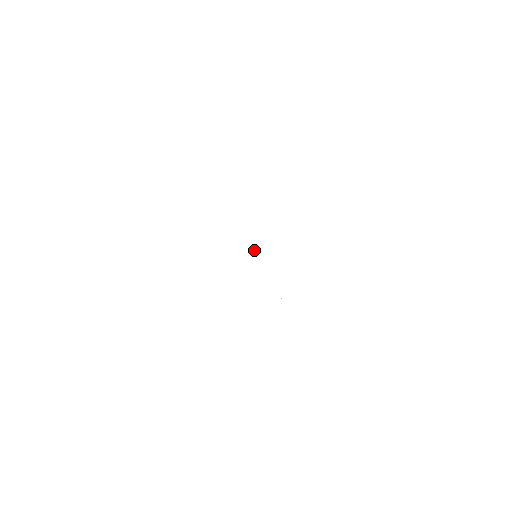
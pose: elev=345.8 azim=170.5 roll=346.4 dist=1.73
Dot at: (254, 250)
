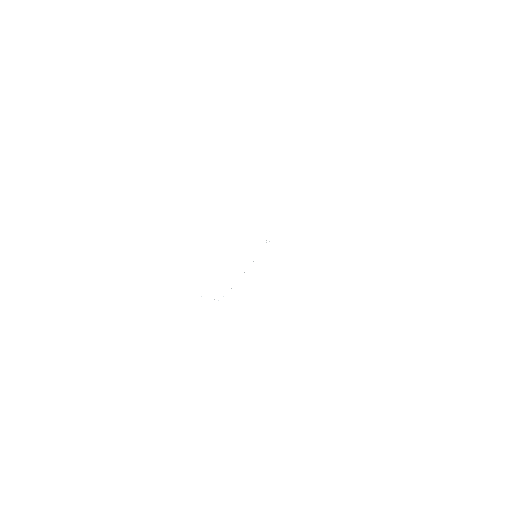
Dot at: occluded
